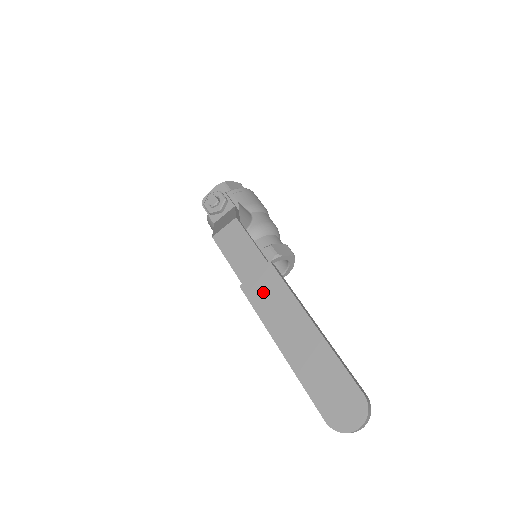
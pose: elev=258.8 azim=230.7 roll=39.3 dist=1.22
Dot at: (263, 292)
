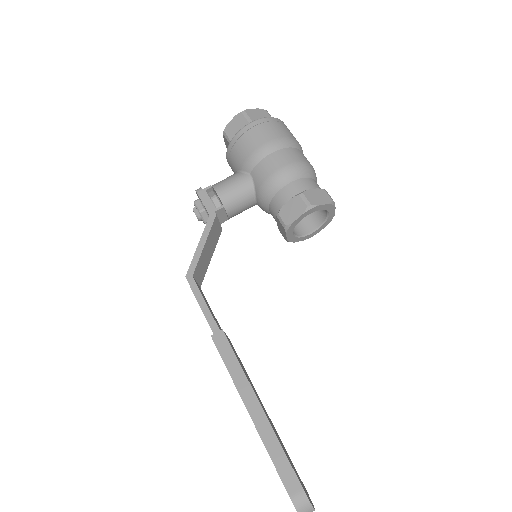
Dot at: occluded
